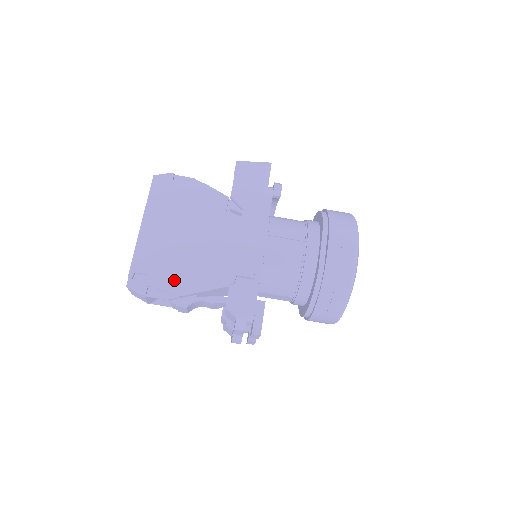
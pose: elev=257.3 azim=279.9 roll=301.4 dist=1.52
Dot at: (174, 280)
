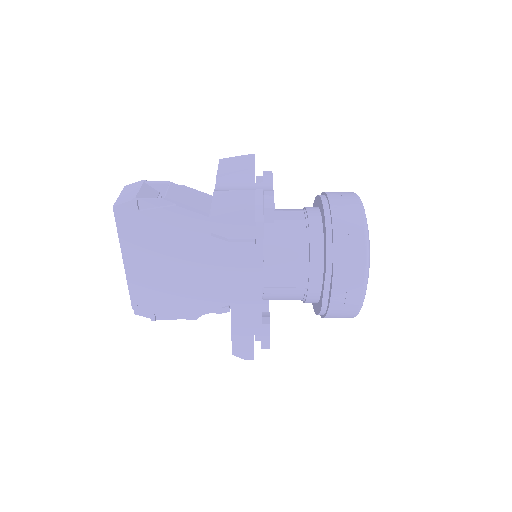
Dot at: (177, 306)
